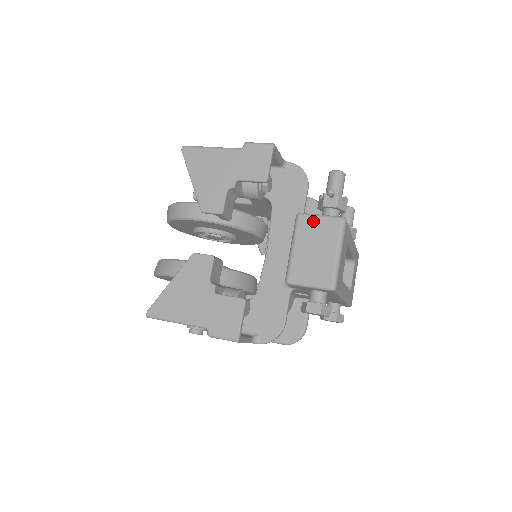
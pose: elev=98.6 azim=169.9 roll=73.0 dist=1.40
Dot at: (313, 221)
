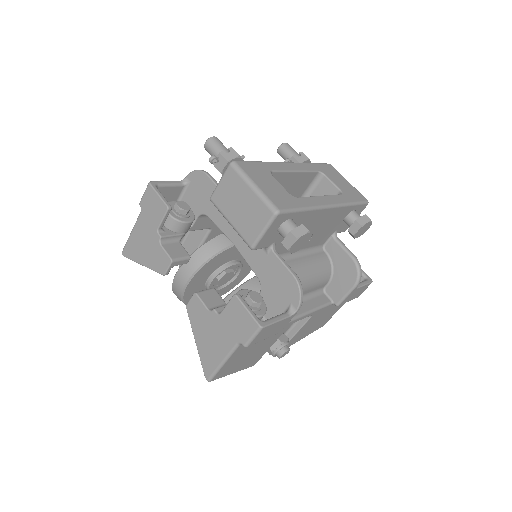
Dot at: (220, 191)
